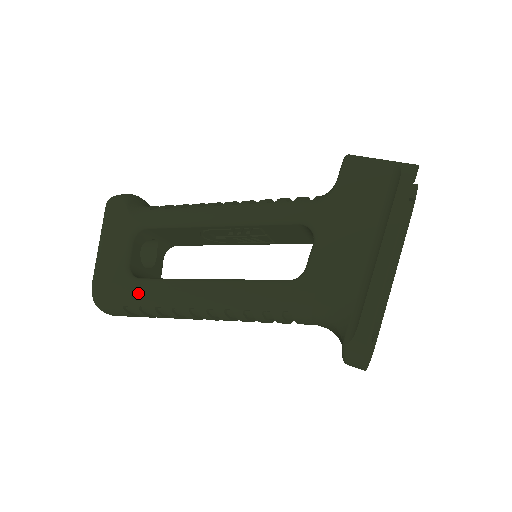
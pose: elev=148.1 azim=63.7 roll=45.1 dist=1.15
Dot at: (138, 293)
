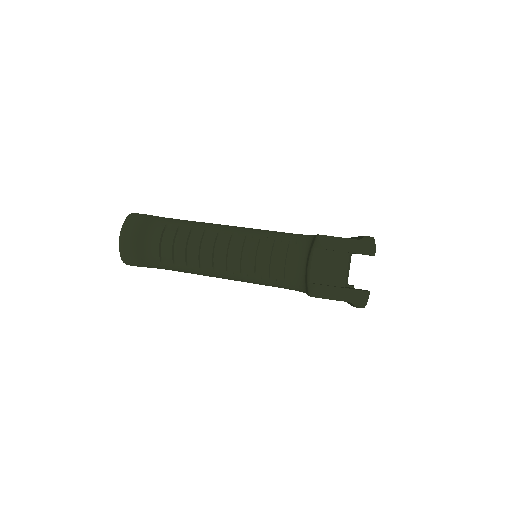
Dot at: occluded
